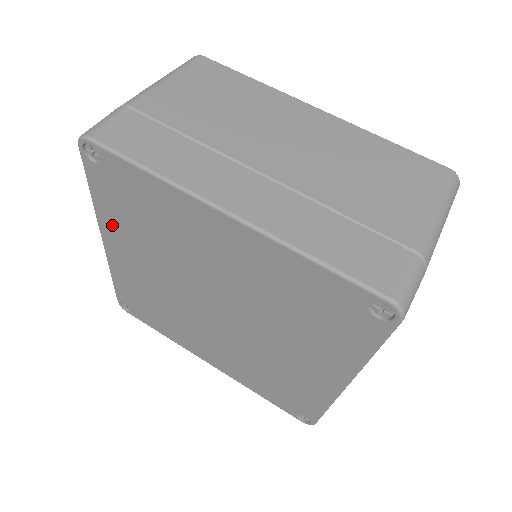
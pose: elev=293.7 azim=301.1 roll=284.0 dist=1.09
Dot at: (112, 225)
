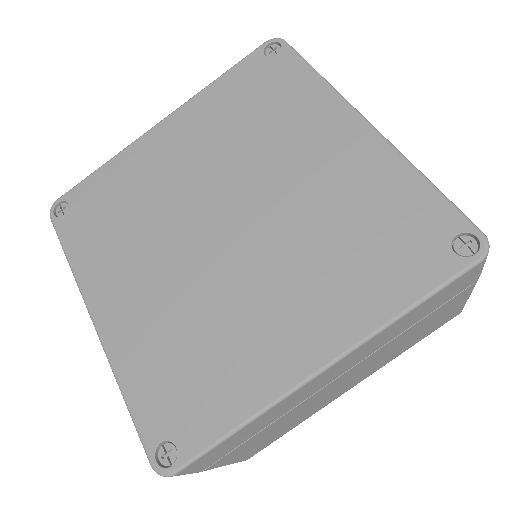
Dot at: (202, 108)
